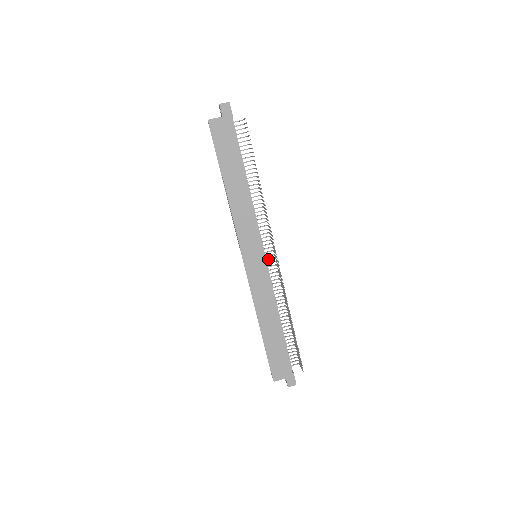
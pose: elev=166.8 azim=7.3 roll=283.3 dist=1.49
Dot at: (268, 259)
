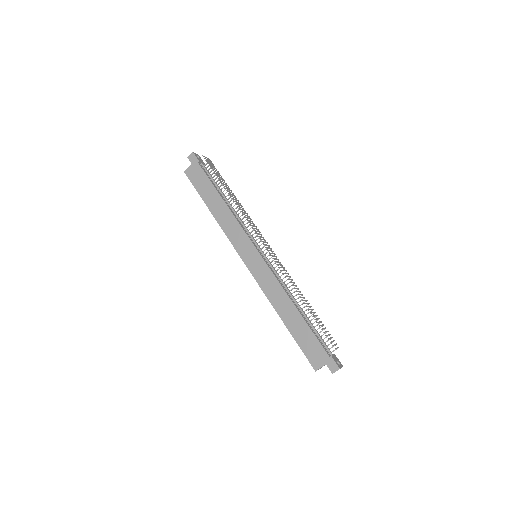
Dot at: (268, 255)
